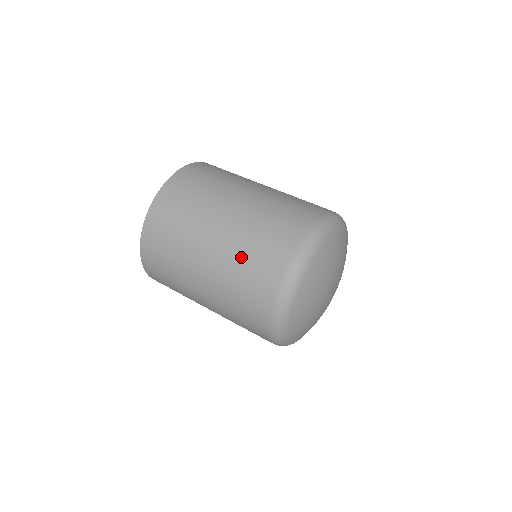
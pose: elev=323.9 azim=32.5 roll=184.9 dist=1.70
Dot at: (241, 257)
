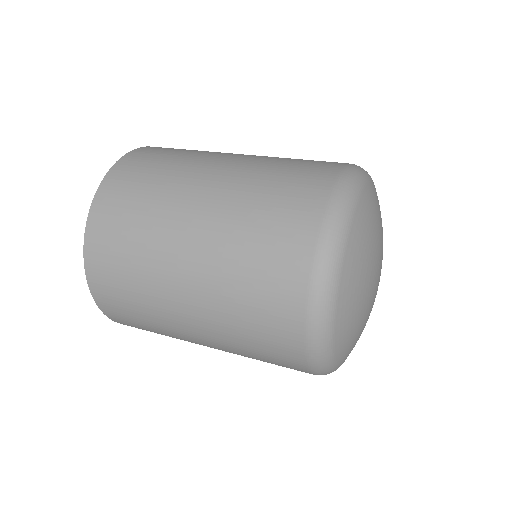
Dot at: (273, 165)
